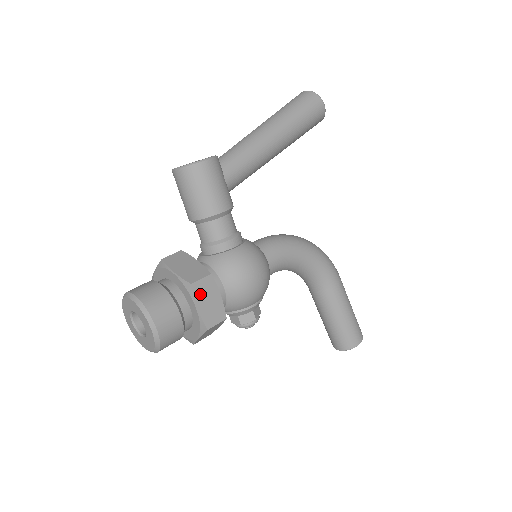
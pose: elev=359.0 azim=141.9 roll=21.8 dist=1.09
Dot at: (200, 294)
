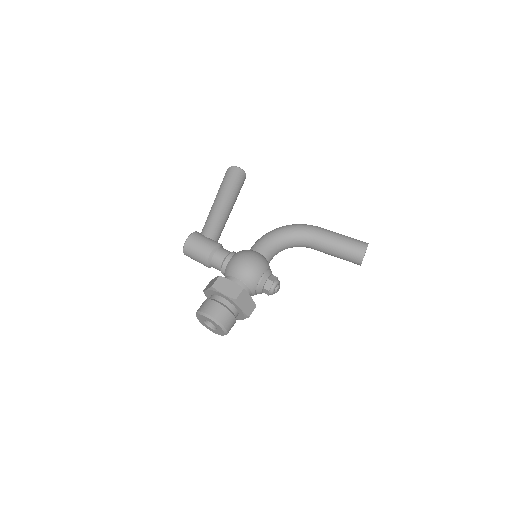
Dot at: (220, 287)
